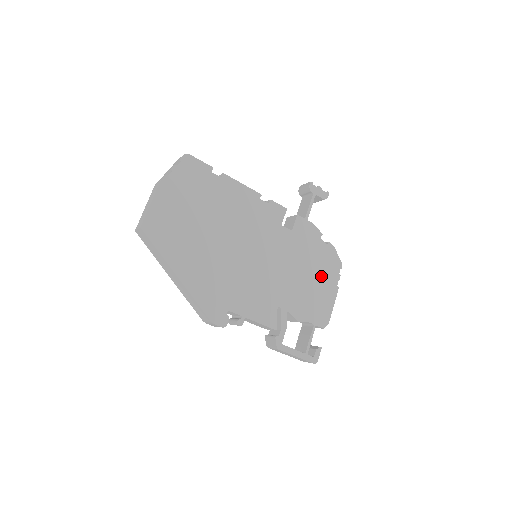
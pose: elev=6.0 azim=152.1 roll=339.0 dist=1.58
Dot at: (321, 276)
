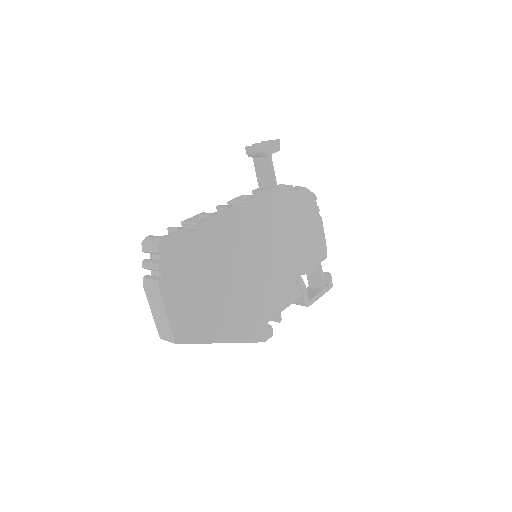
Dot at: (307, 222)
